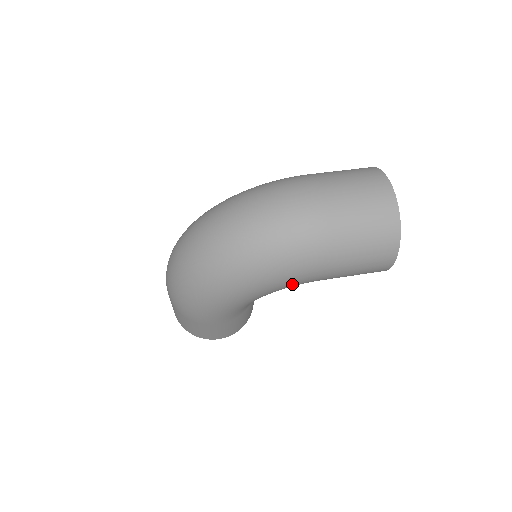
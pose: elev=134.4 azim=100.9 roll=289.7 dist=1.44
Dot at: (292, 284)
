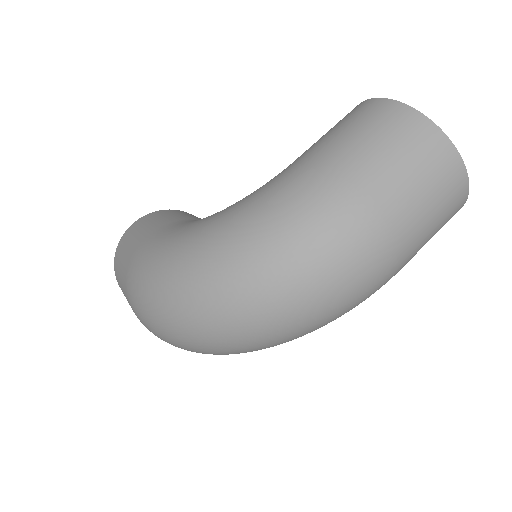
Dot at: occluded
